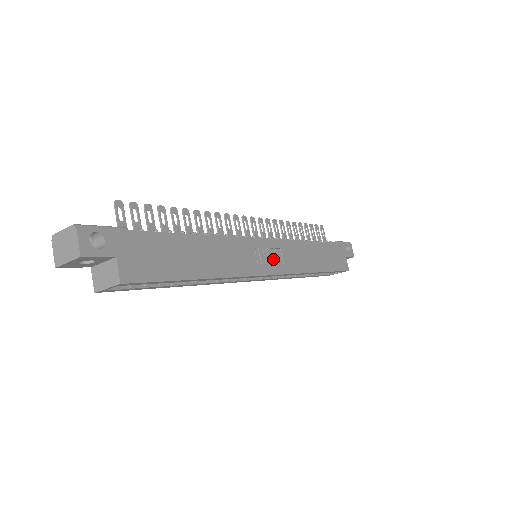
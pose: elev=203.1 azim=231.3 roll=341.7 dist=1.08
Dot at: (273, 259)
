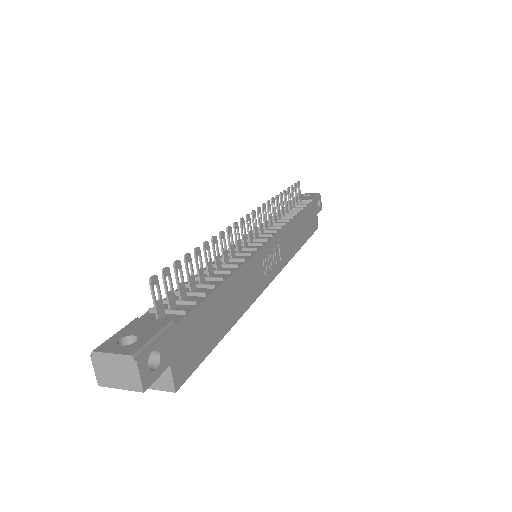
Dot at: (274, 260)
